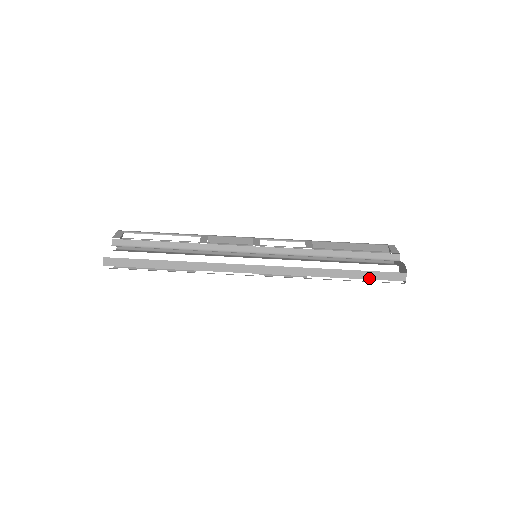
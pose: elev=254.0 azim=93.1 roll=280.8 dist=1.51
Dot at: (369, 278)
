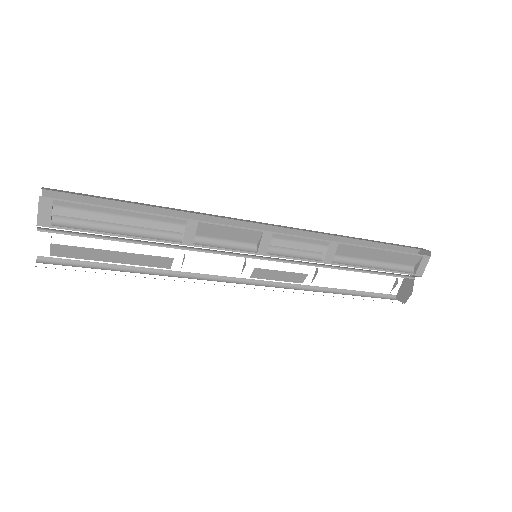
Dot at: occluded
